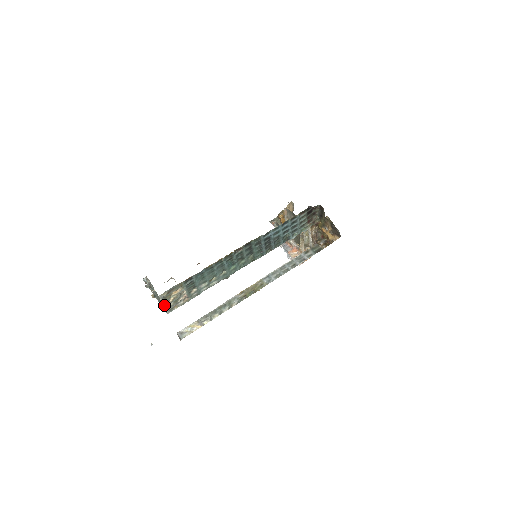
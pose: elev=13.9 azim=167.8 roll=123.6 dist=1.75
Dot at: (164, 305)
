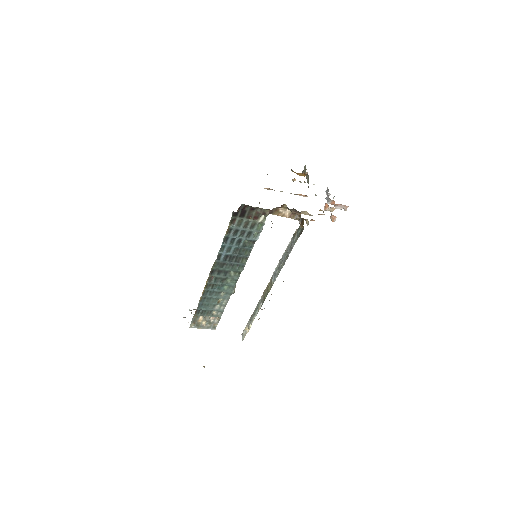
Dot at: (203, 328)
